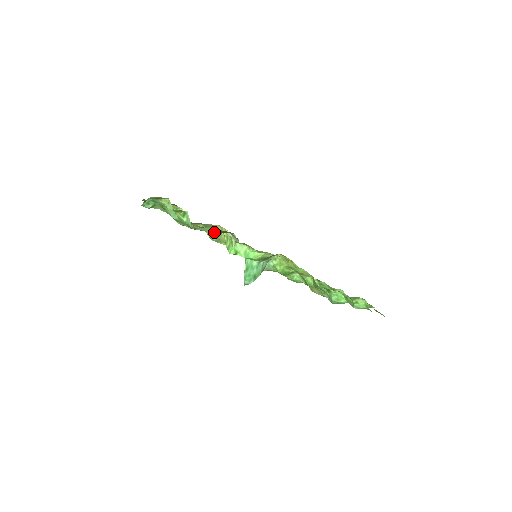
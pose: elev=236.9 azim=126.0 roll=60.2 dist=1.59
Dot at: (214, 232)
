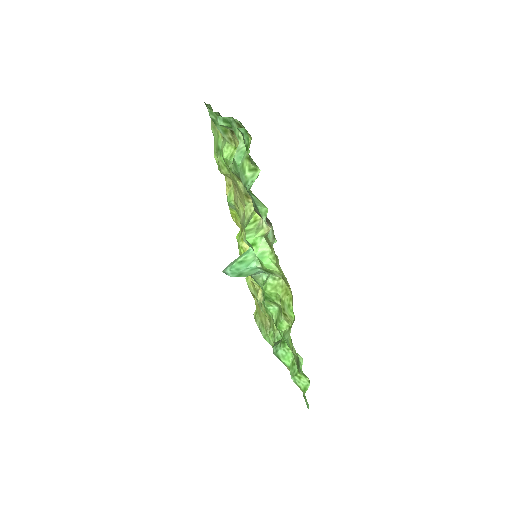
Dot at: (263, 213)
